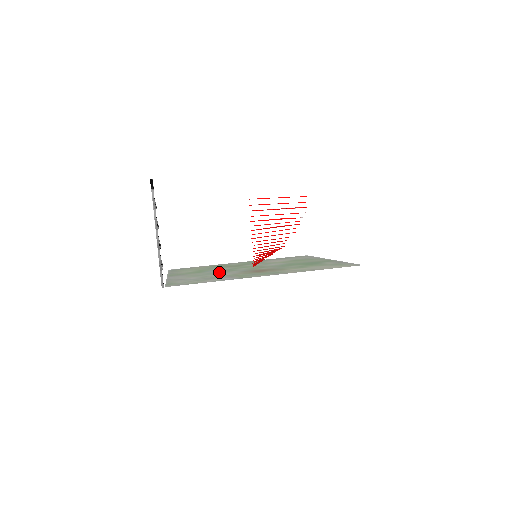
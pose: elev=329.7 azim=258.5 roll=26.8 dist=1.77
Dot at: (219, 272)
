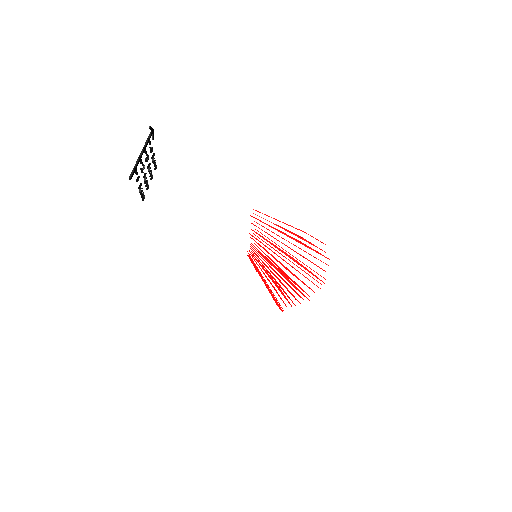
Dot at: occluded
